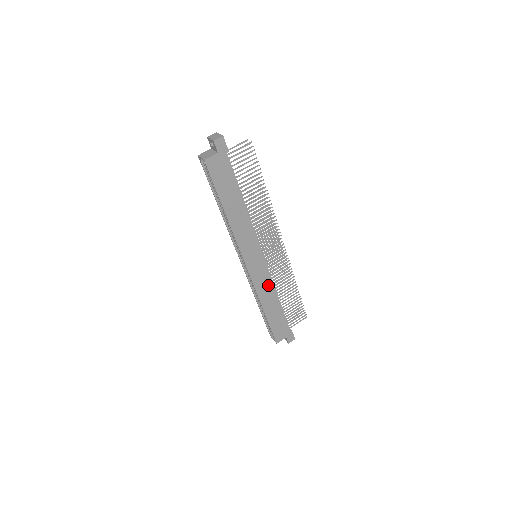
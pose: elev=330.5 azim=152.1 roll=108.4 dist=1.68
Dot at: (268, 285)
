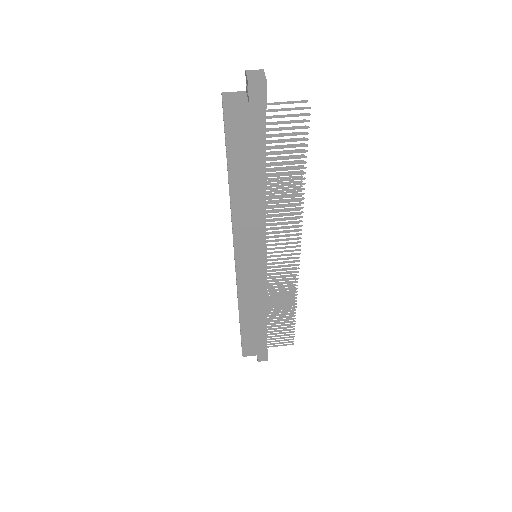
Dot at: (257, 295)
